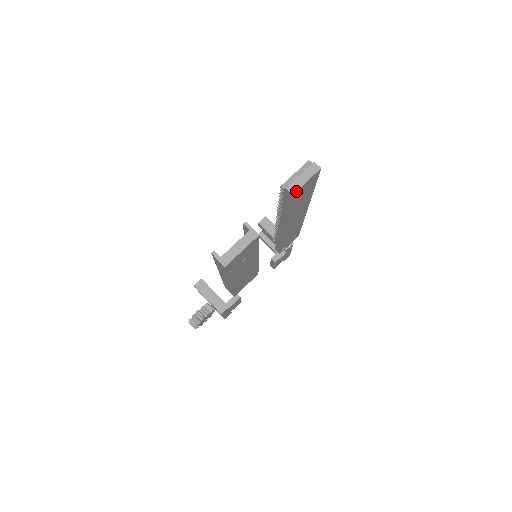
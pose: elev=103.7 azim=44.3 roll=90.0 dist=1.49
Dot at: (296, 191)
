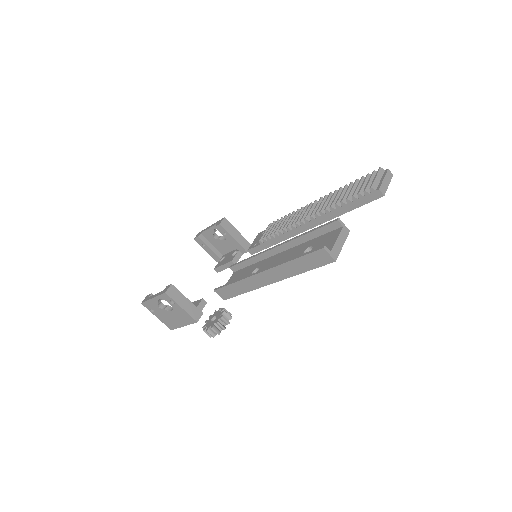
Dot at: occluded
